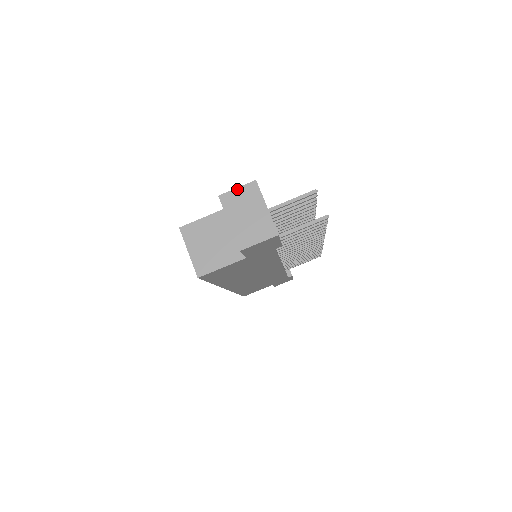
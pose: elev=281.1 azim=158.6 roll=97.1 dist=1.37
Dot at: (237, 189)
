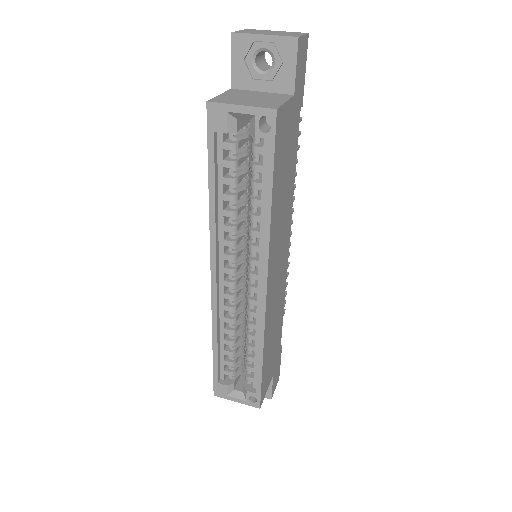
Dot at: (240, 30)
